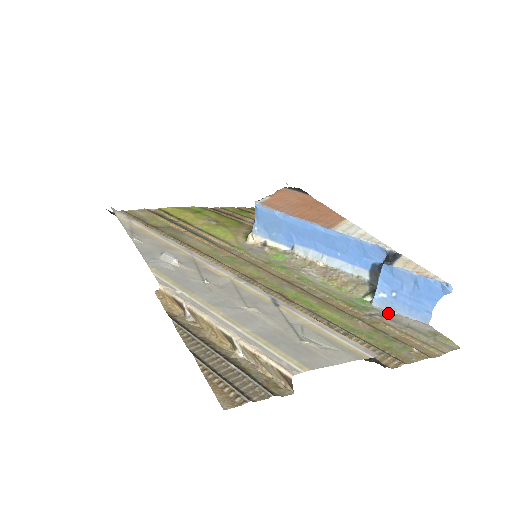
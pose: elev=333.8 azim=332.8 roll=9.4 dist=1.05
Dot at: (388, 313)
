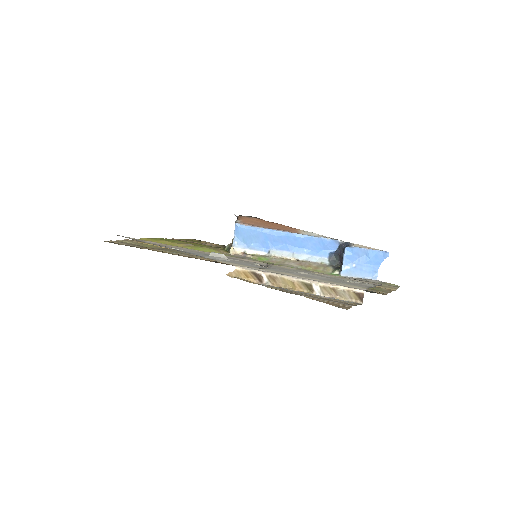
Dot at: (353, 278)
